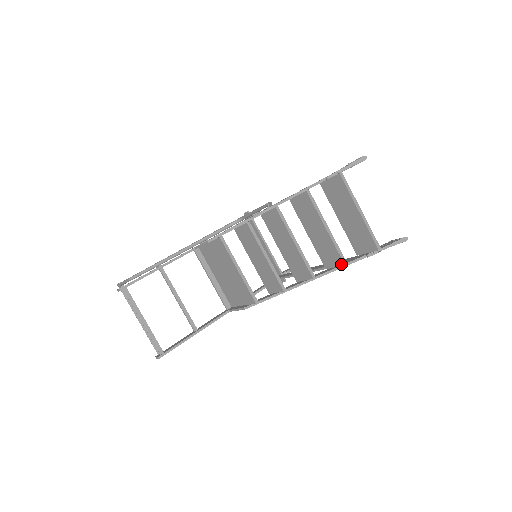
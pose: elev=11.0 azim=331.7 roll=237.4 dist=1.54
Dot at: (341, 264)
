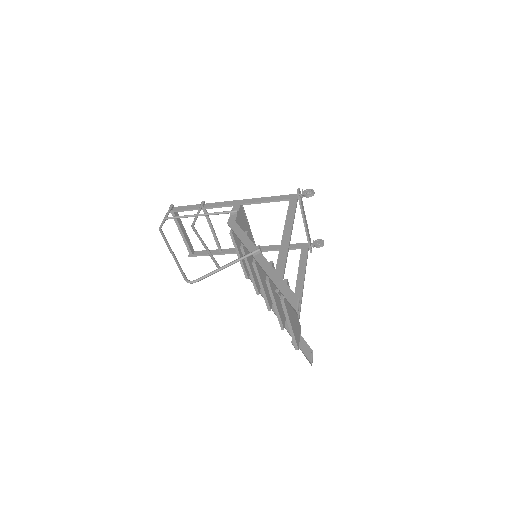
Dot at: occluded
